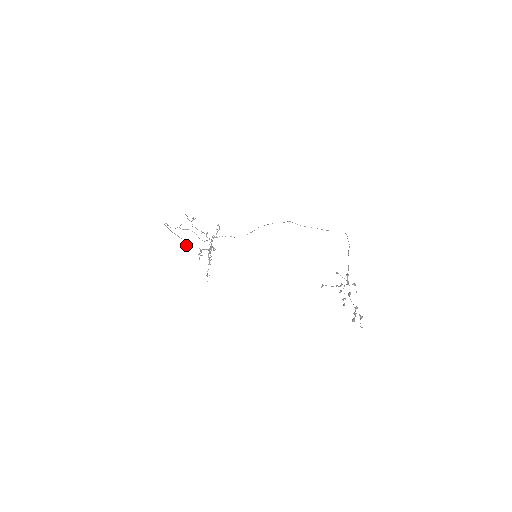
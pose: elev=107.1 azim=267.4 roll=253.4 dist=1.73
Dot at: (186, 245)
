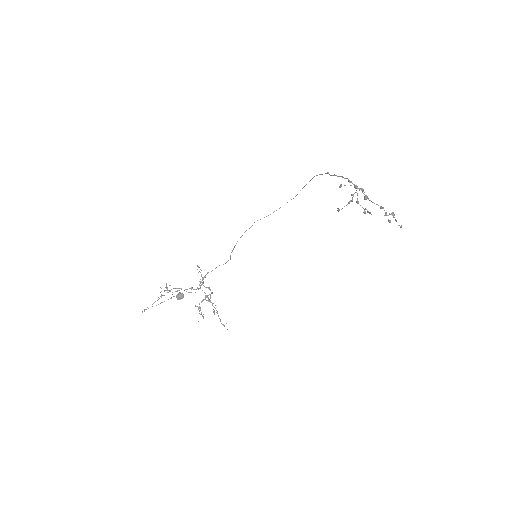
Dot at: (182, 297)
